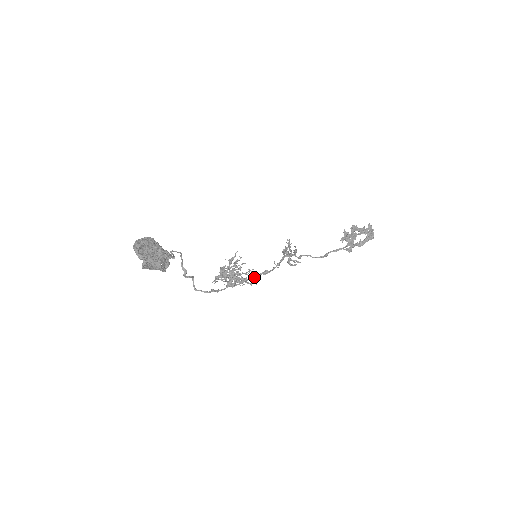
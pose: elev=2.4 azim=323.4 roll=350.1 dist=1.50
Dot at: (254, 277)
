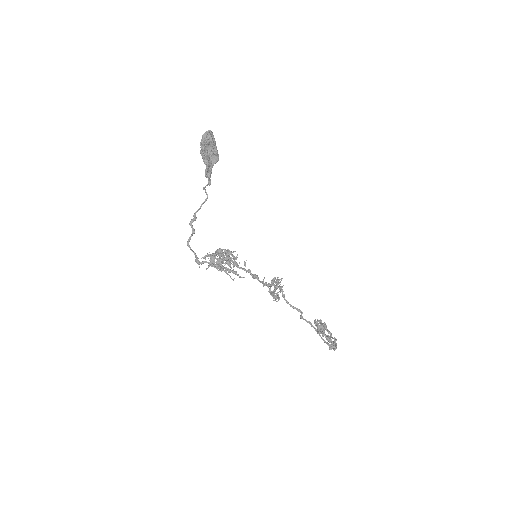
Dot at: occluded
